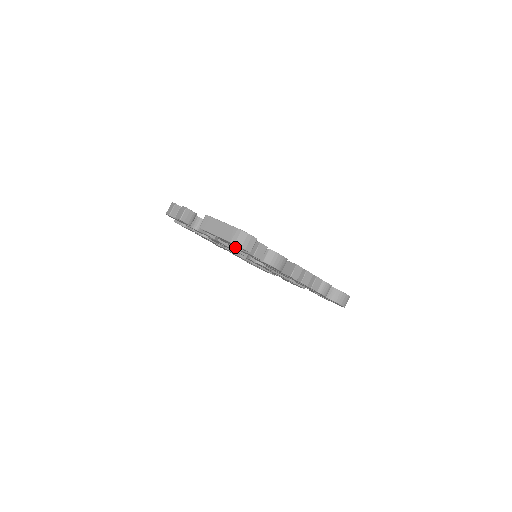
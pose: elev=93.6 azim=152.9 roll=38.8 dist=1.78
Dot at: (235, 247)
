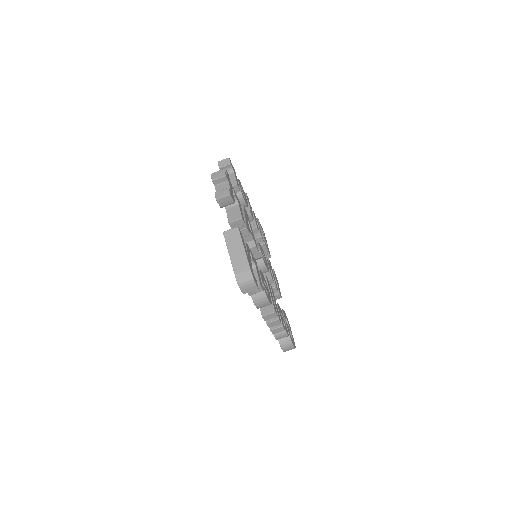
Dot at: occluded
